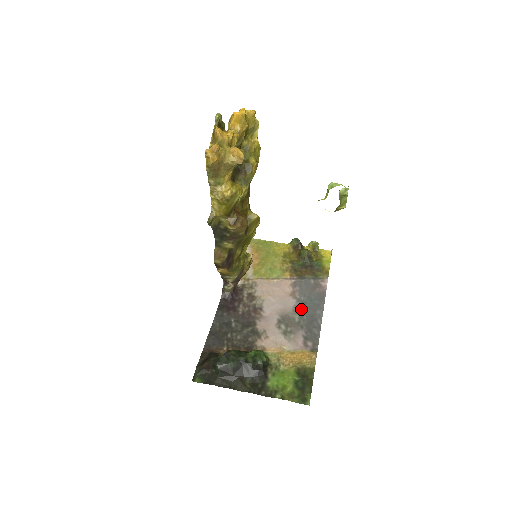
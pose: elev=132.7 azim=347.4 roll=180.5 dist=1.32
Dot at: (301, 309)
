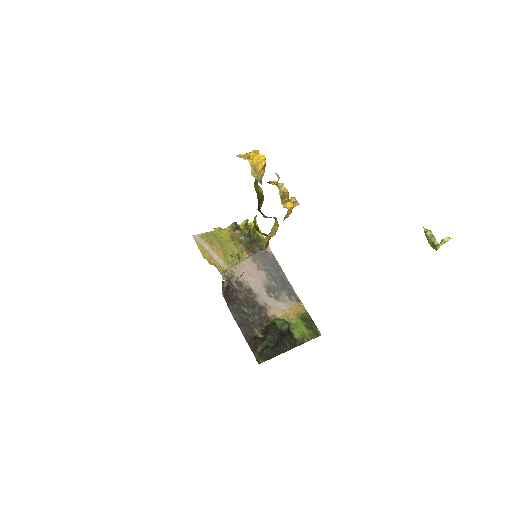
Dot at: (271, 276)
